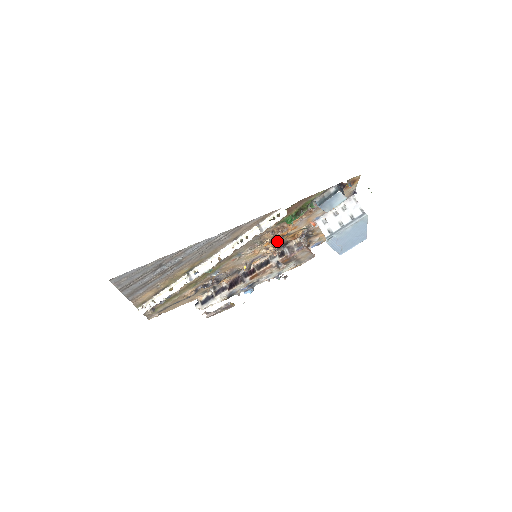
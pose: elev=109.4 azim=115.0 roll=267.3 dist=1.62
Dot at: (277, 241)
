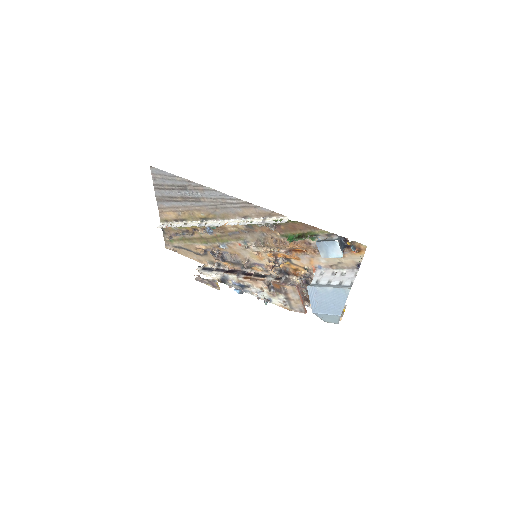
Dot at: (279, 259)
